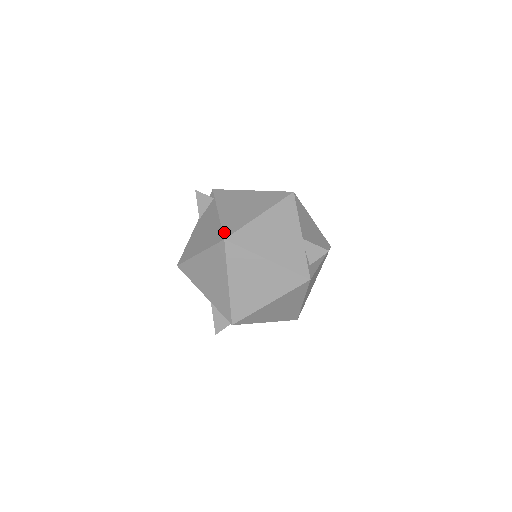
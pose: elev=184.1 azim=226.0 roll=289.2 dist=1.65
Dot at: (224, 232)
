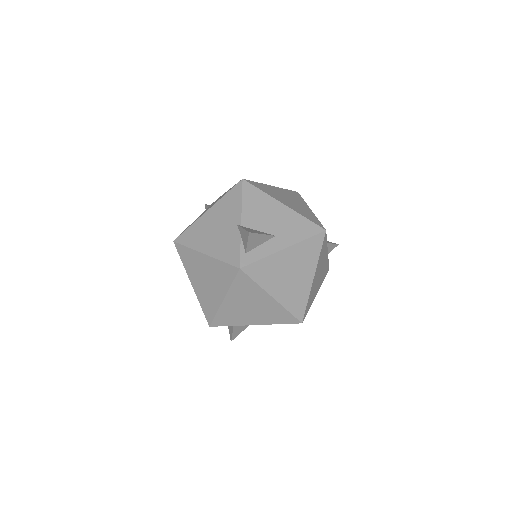
Dot at: occluded
